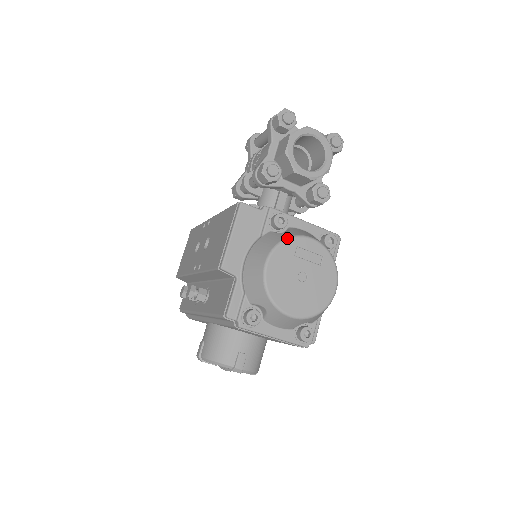
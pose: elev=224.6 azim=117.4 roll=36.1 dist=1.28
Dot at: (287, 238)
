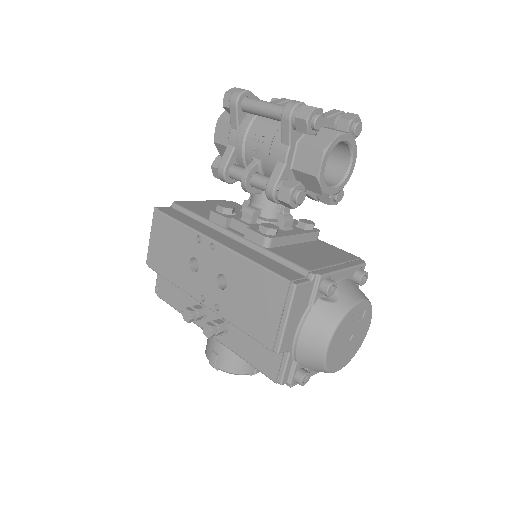
Dot at: (344, 315)
